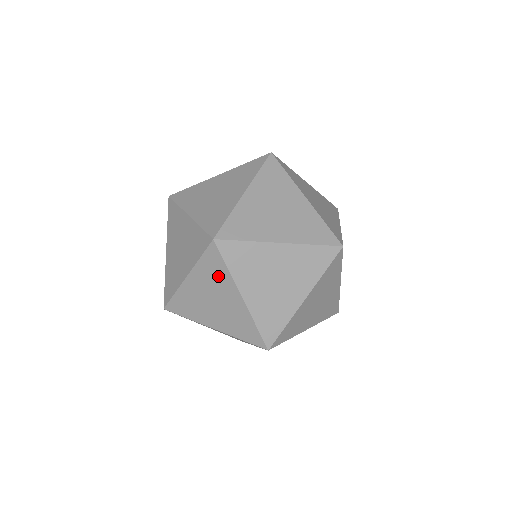
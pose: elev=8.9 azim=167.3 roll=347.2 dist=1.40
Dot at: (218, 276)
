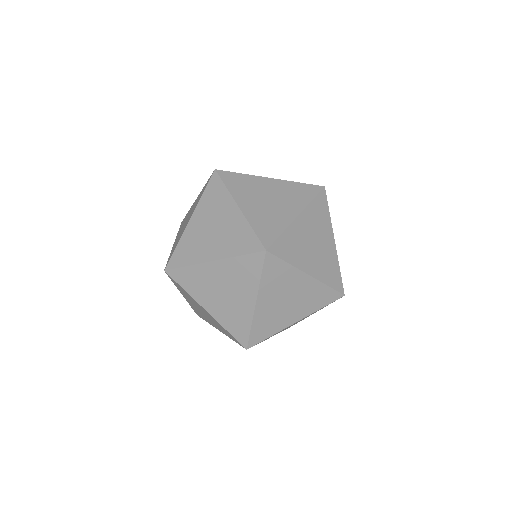
Dot at: (246, 277)
